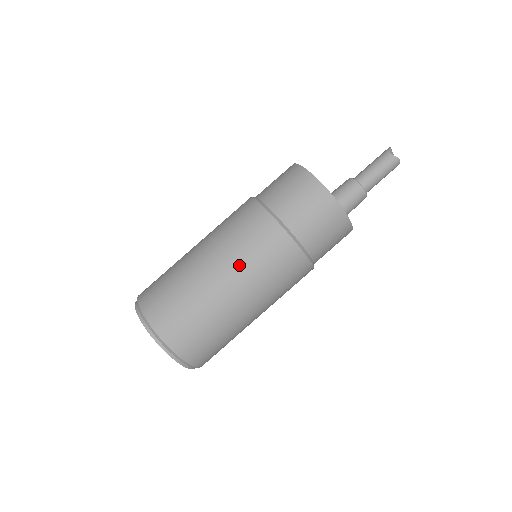
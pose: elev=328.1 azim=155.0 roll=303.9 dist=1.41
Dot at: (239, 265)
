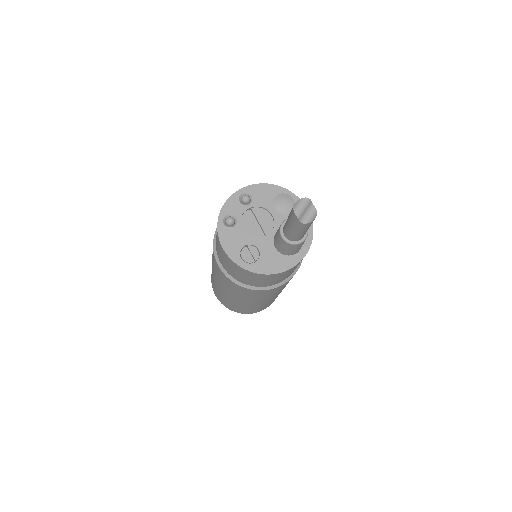
Dot at: (264, 299)
